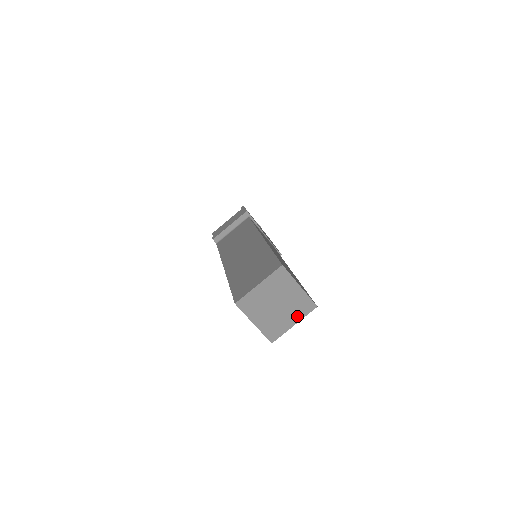
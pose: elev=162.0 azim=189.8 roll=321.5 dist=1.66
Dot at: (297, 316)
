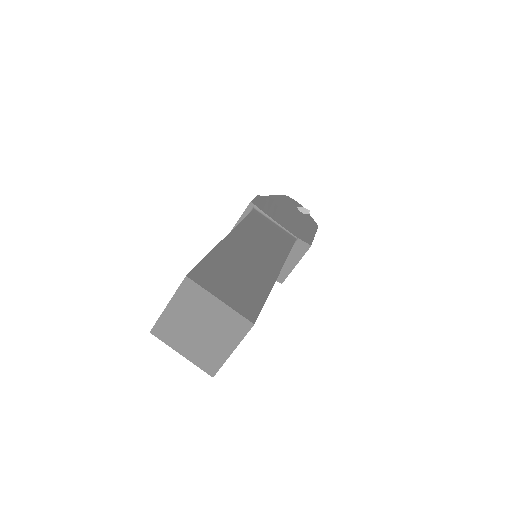
Dot at: (232, 340)
